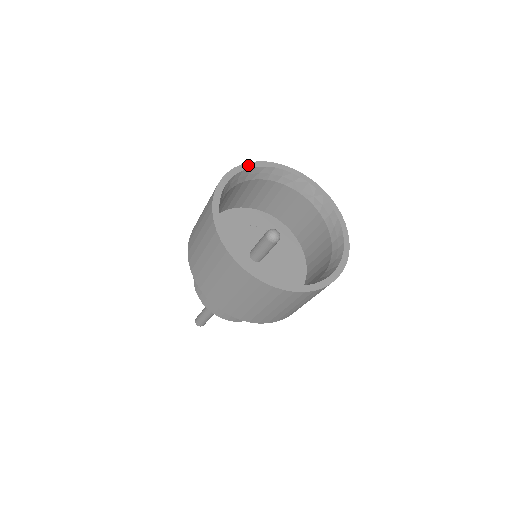
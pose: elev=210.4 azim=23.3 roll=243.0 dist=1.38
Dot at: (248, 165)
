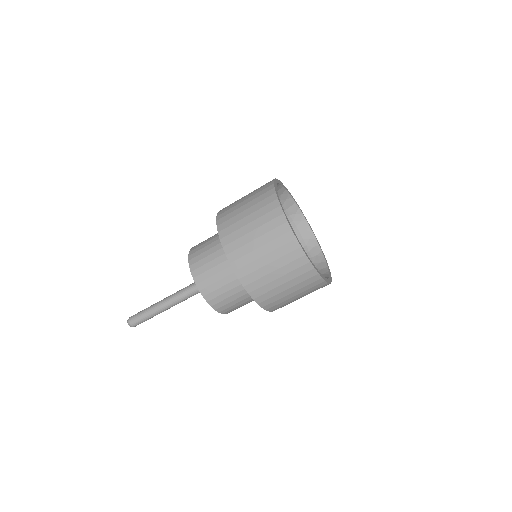
Dot at: (276, 180)
